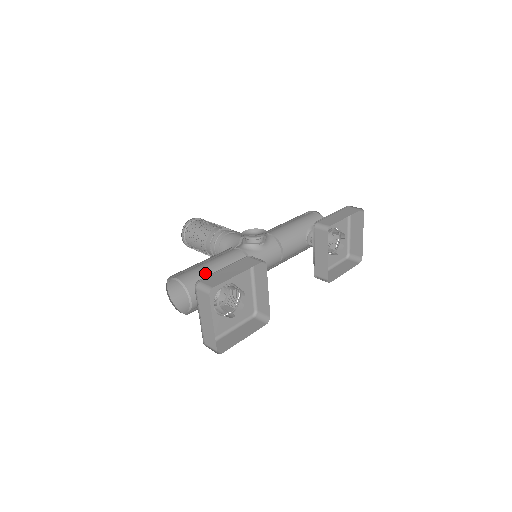
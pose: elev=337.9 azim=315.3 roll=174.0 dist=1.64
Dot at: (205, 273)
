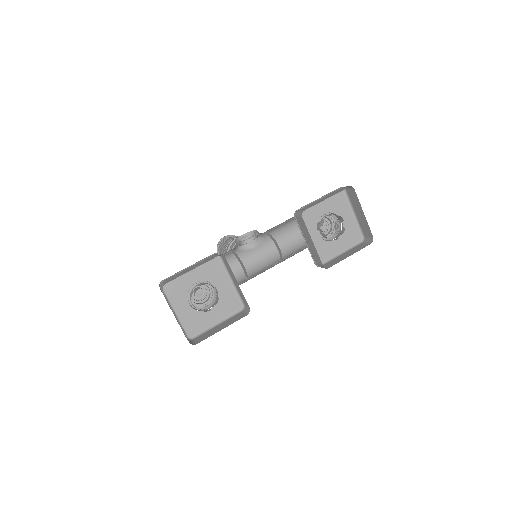
Dot at: occluded
